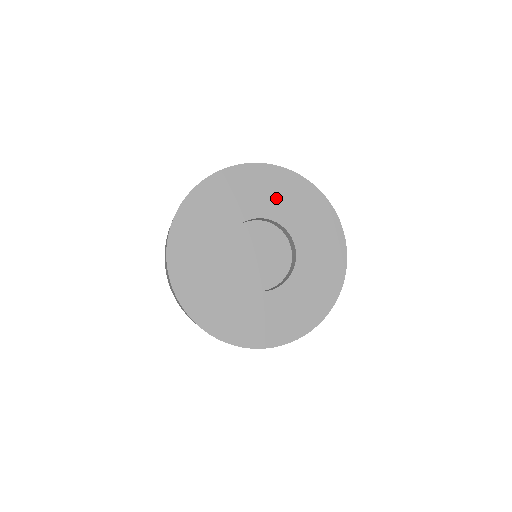
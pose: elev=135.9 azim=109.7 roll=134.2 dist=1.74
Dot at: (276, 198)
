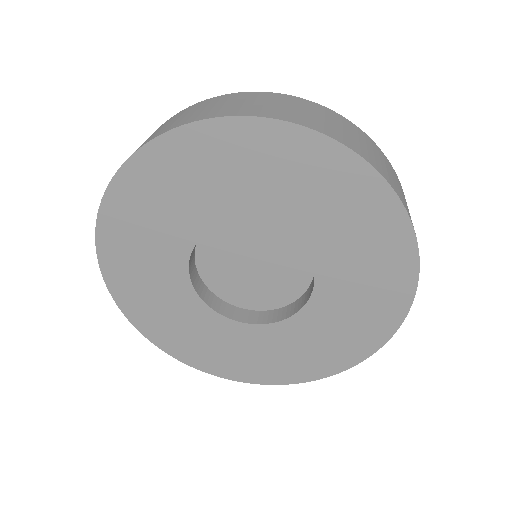
Dot at: (322, 210)
